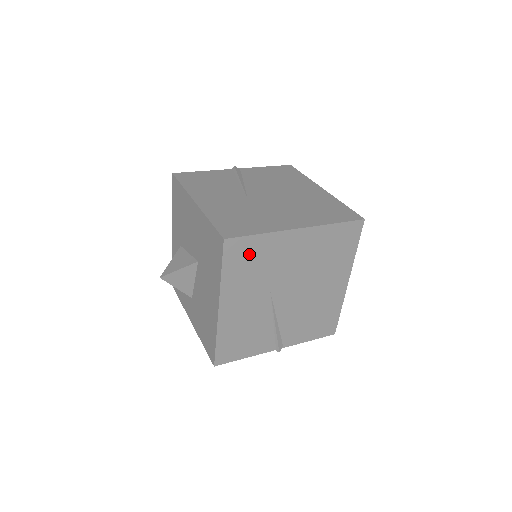
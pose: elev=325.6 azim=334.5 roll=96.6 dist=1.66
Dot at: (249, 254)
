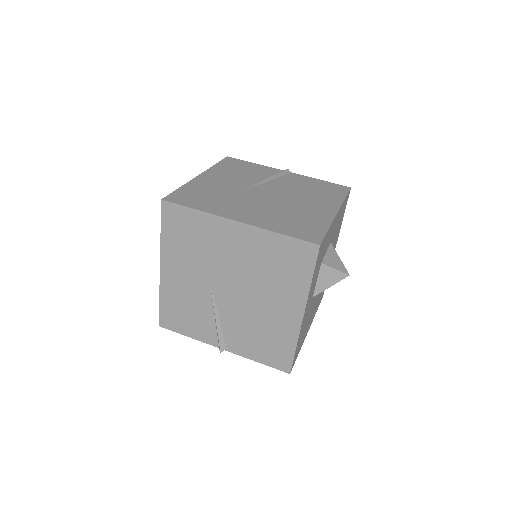
Dot at: (186, 226)
